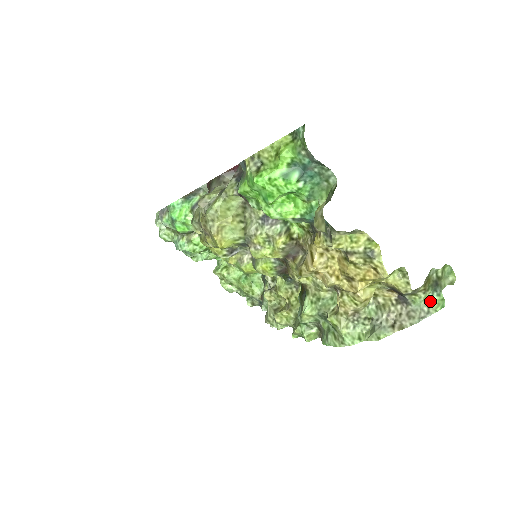
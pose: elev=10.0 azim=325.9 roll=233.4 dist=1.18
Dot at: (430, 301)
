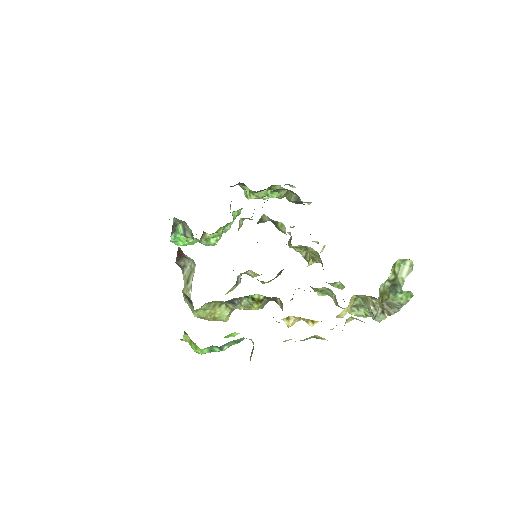
Dot at: (397, 299)
